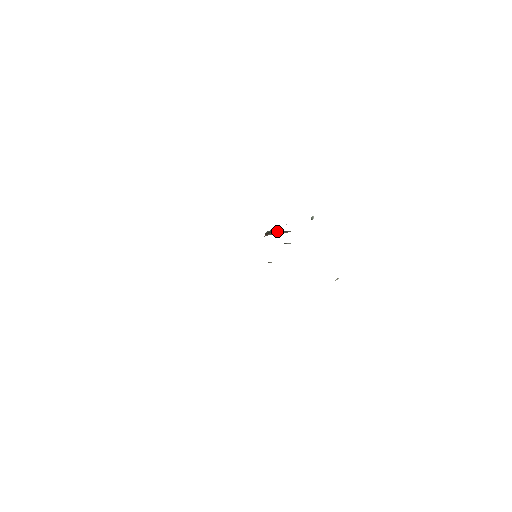
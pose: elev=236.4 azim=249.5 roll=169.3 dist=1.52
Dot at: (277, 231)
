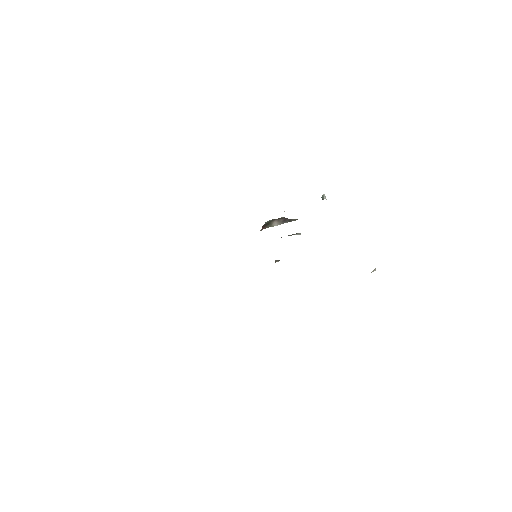
Dot at: (277, 221)
